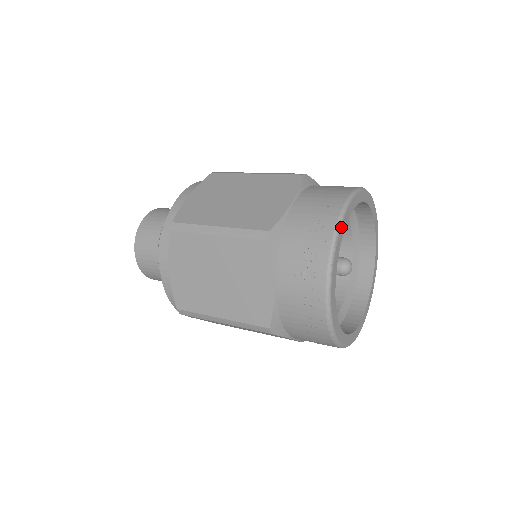
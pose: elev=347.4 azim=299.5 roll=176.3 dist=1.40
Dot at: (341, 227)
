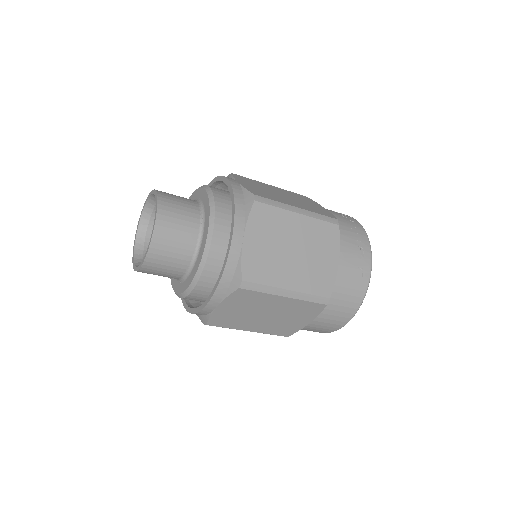
Dot at: occluded
